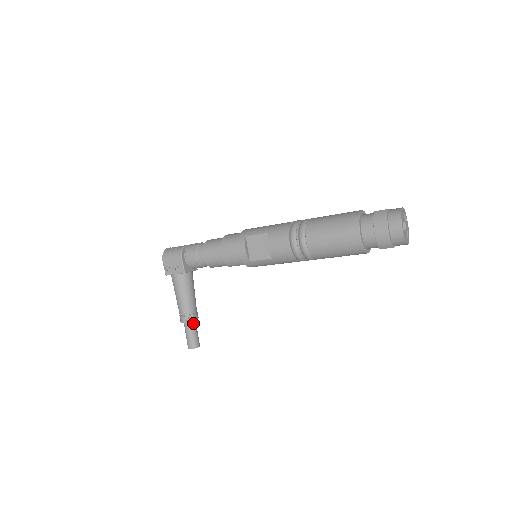
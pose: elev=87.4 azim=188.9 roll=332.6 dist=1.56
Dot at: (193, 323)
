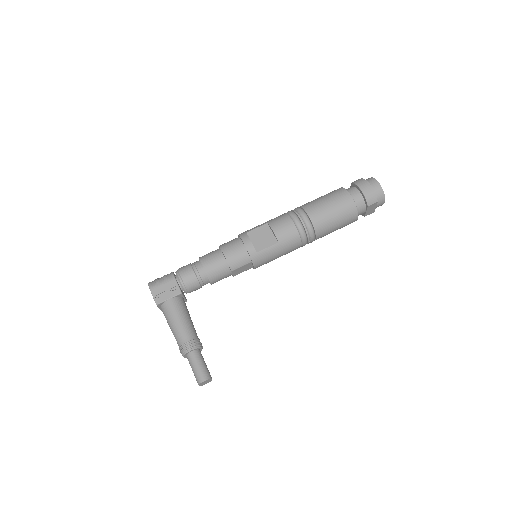
Dot at: (199, 351)
